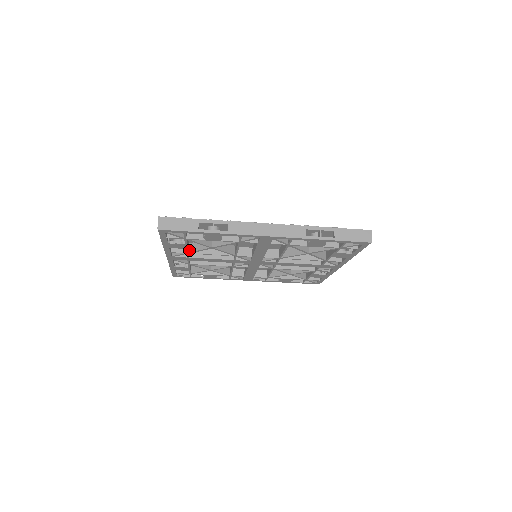
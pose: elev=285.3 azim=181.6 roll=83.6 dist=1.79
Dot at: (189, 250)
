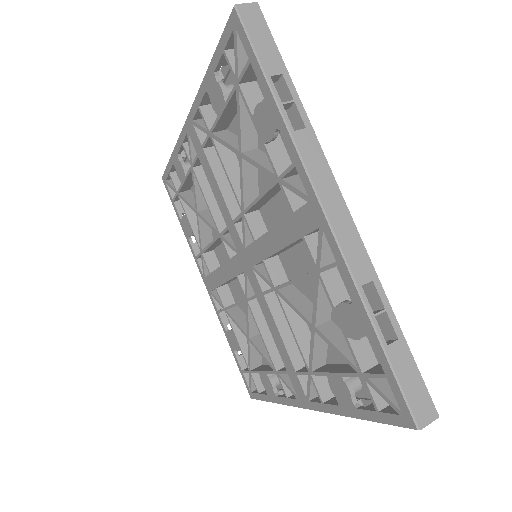
Dot at: (203, 246)
